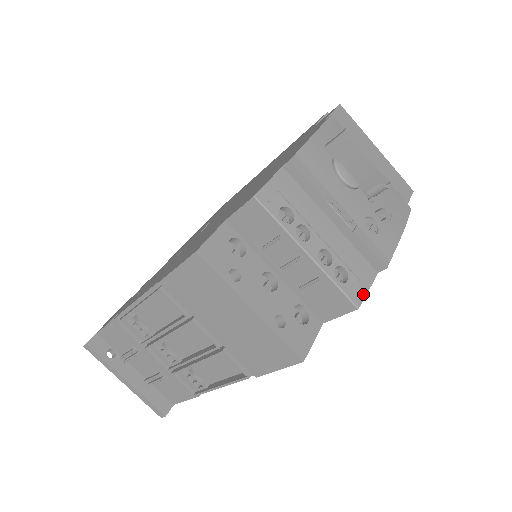
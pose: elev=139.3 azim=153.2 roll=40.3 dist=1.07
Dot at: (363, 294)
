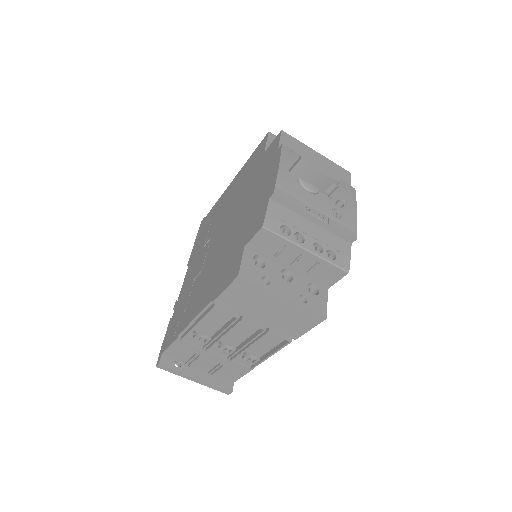
Dot at: (348, 262)
